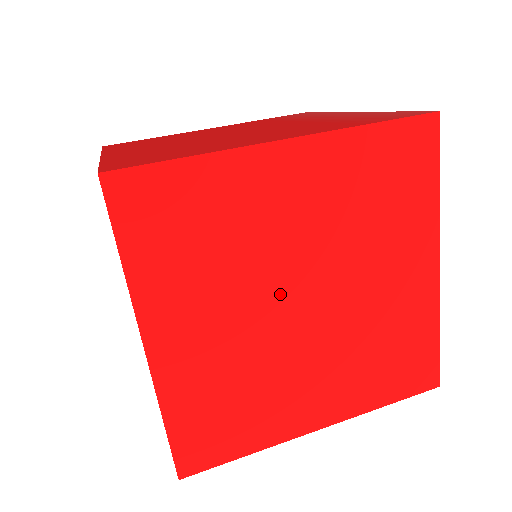
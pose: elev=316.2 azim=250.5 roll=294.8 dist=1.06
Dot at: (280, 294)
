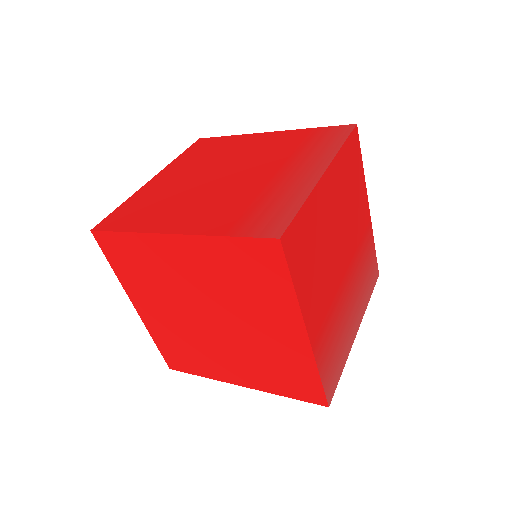
Dot at: (195, 310)
